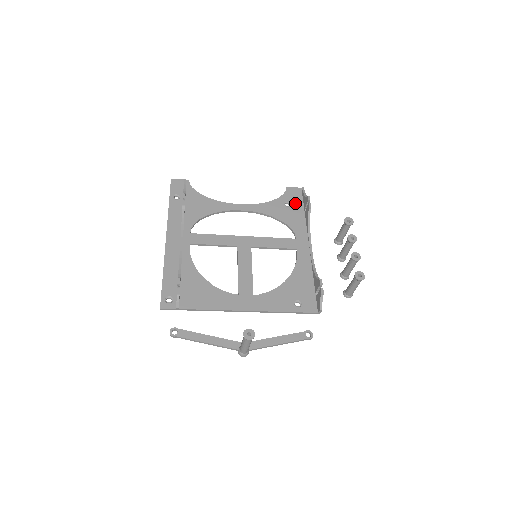
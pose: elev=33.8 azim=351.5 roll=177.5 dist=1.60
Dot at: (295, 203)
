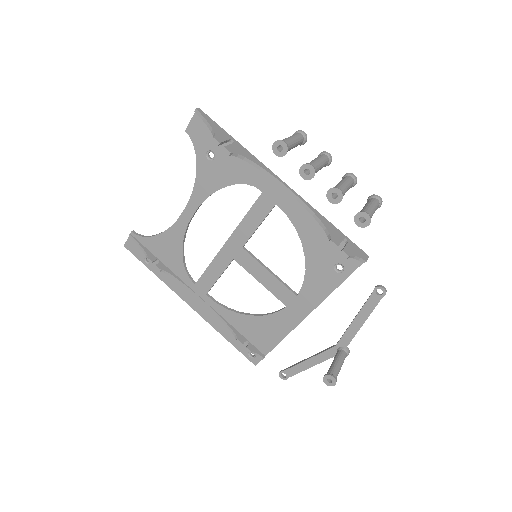
Dot at: (214, 144)
